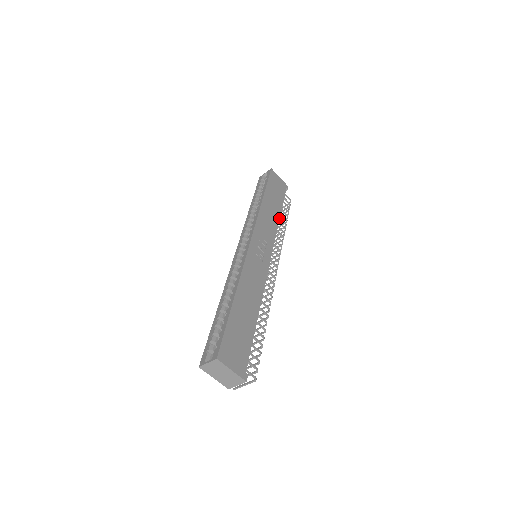
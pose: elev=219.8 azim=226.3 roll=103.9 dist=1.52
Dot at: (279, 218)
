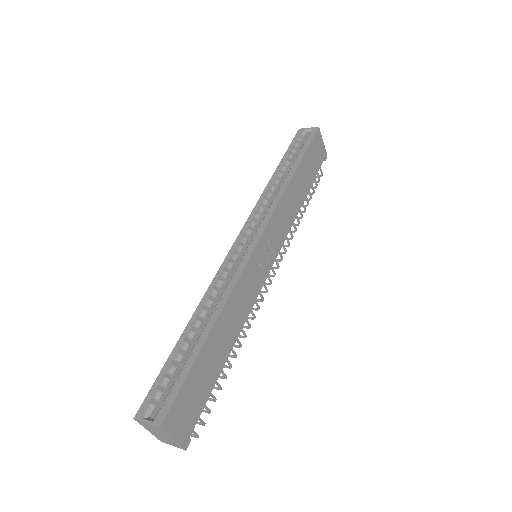
Dot at: occluded
